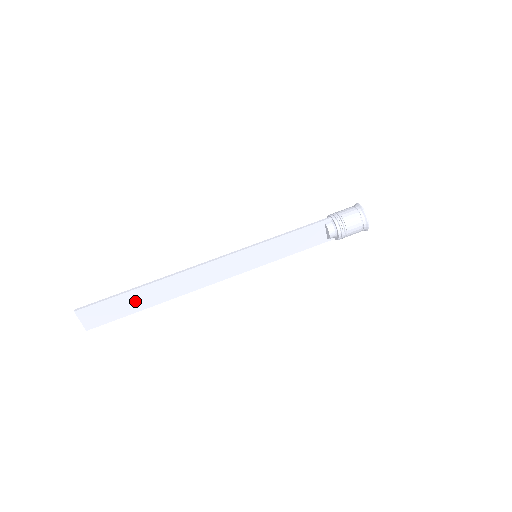
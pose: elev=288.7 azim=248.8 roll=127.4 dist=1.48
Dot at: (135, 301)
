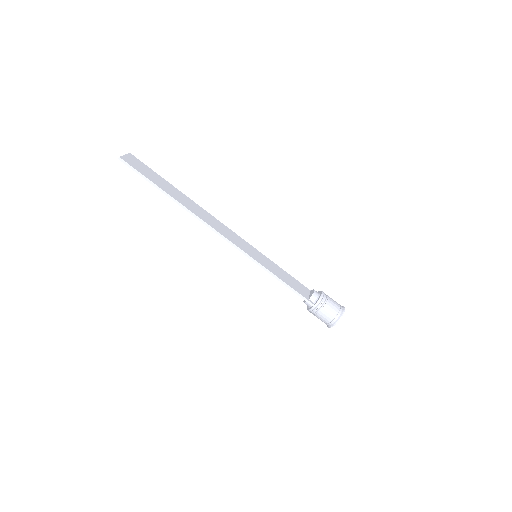
Dot at: (164, 187)
